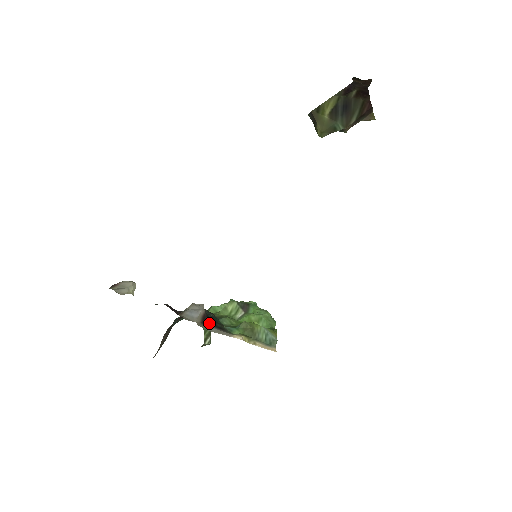
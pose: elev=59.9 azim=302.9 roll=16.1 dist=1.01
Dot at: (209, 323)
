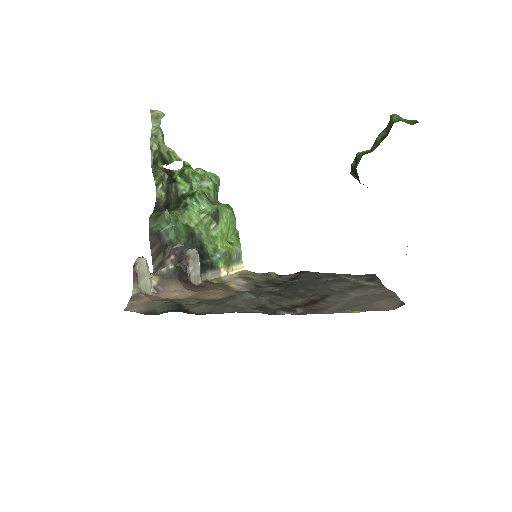
Dot at: (204, 266)
